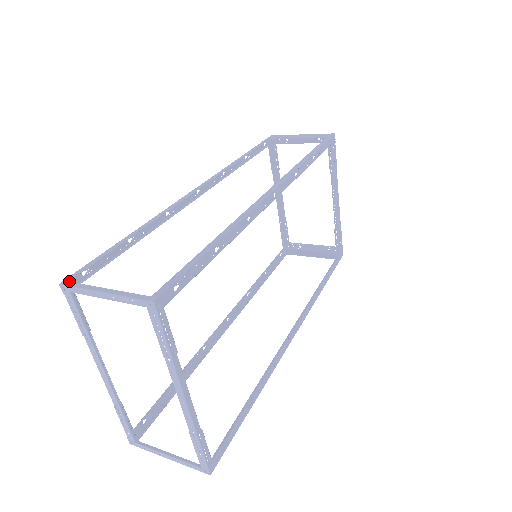
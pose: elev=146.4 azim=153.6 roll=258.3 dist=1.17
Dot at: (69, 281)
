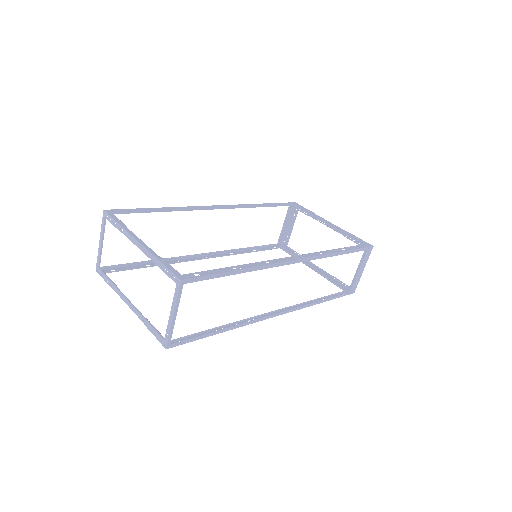
Dot at: (100, 267)
